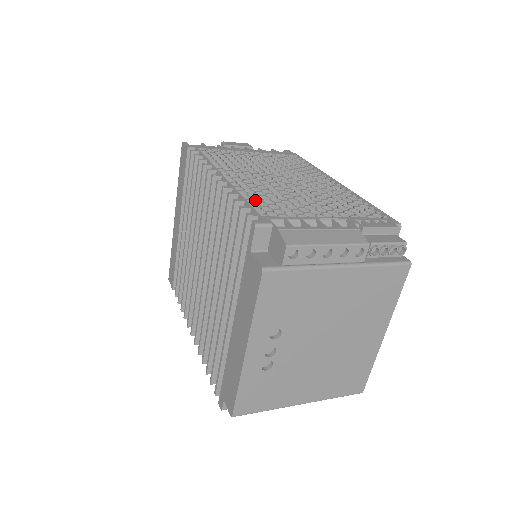
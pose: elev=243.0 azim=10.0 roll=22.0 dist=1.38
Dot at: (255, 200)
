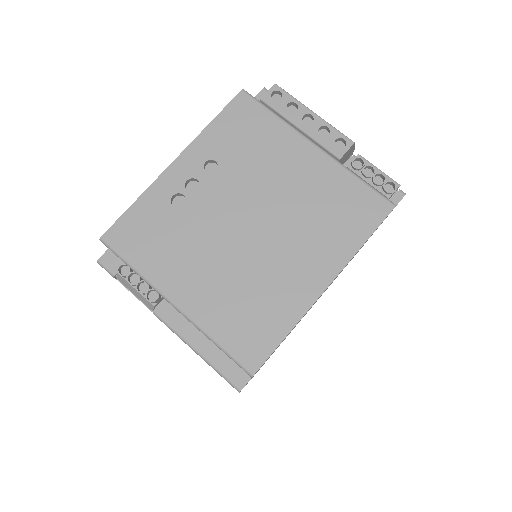
Dot at: occluded
